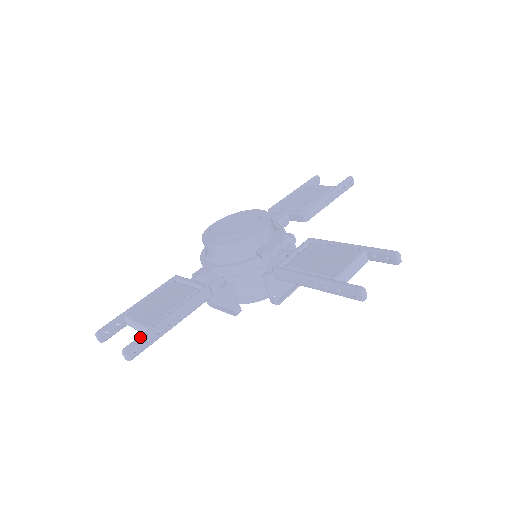
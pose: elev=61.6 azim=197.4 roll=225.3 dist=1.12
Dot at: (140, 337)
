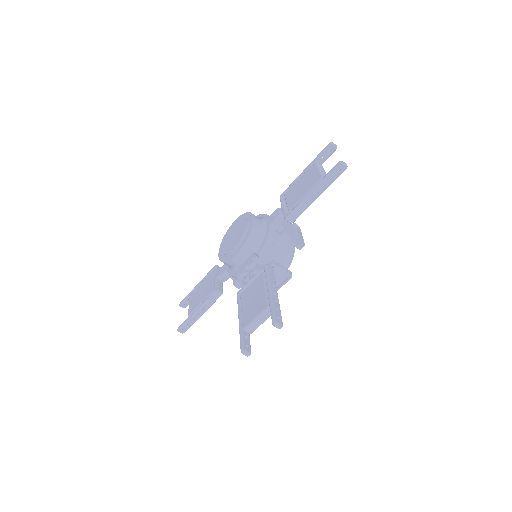
Dot at: (183, 323)
